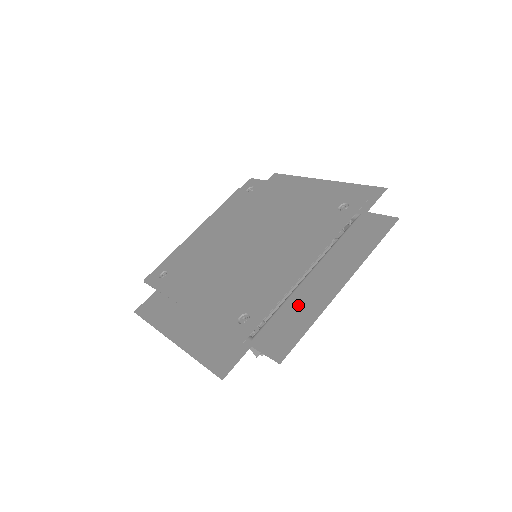
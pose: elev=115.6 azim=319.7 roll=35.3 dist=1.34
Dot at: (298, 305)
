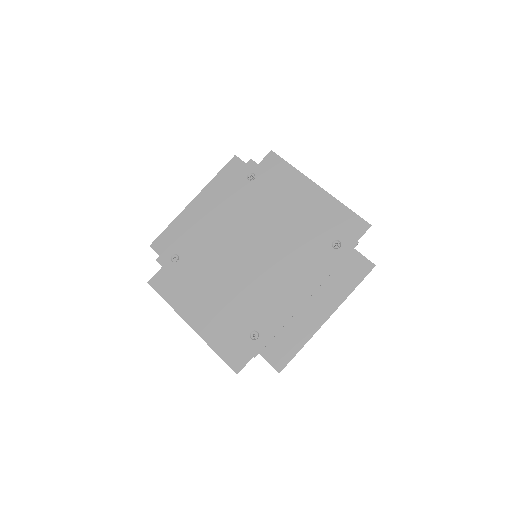
Dot at: (293, 326)
